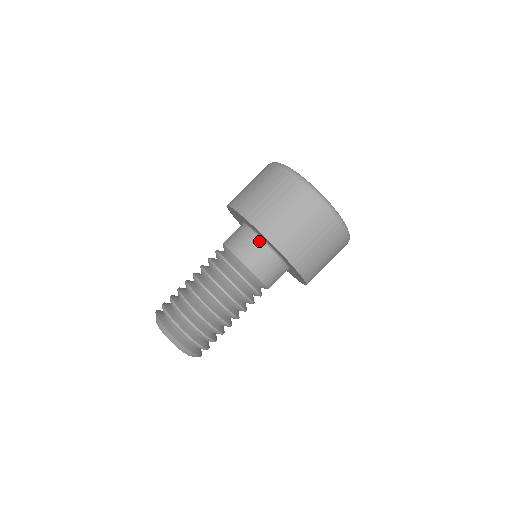
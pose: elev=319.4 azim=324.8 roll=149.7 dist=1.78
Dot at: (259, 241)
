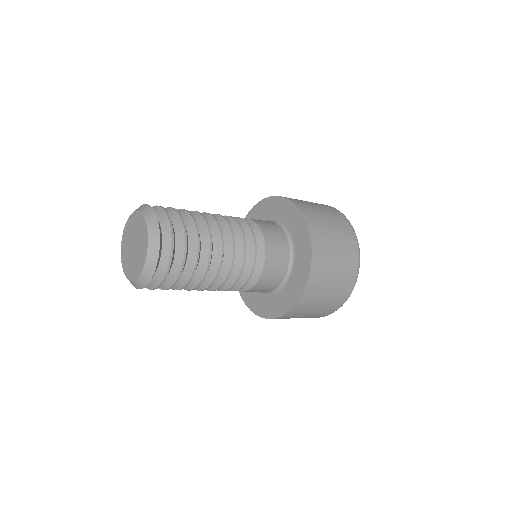
Dot at: occluded
